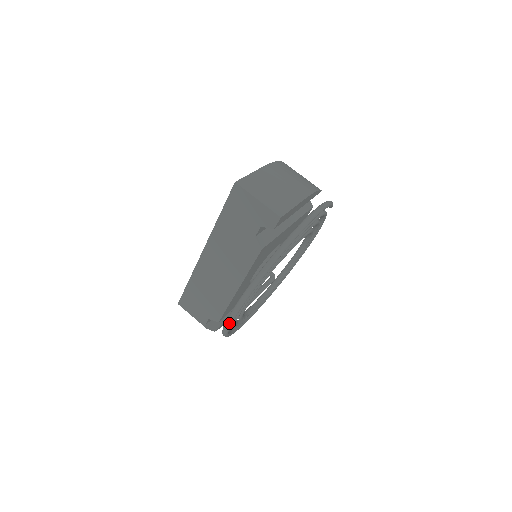
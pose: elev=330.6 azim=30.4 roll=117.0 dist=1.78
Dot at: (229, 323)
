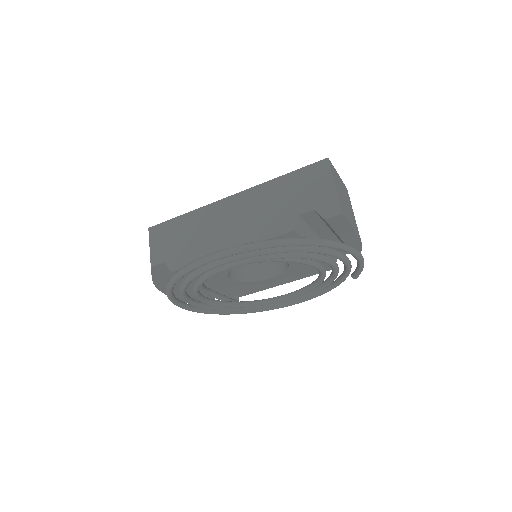
Dot at: (200, 262)
